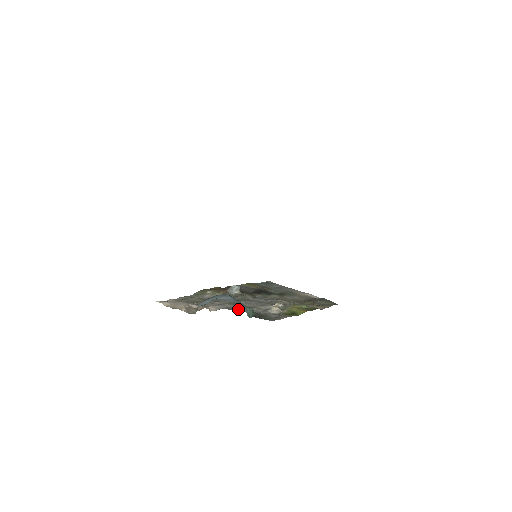
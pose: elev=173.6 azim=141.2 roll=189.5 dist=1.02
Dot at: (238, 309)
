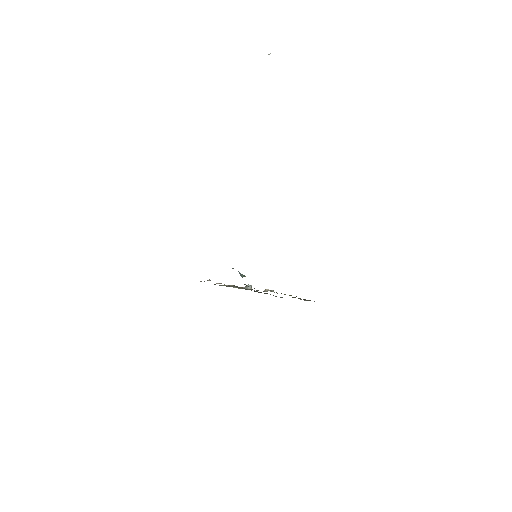
Dot at: occluded
